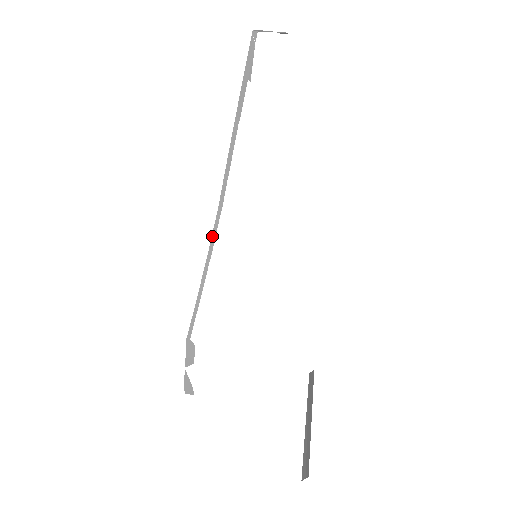
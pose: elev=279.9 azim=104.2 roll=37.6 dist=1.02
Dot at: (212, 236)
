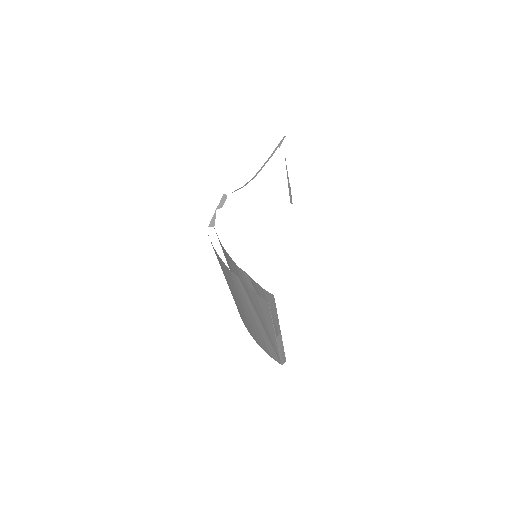
Dot at: (247, 183)
